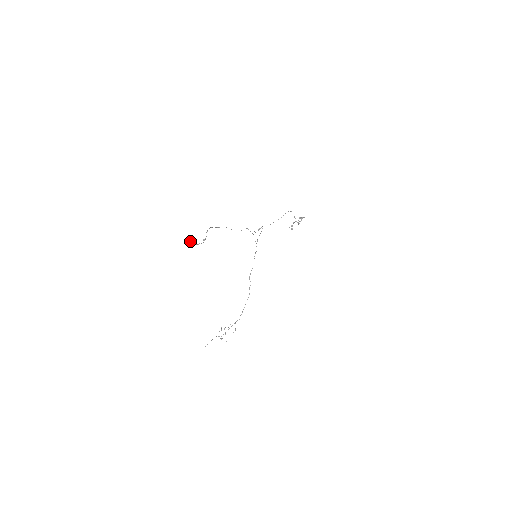
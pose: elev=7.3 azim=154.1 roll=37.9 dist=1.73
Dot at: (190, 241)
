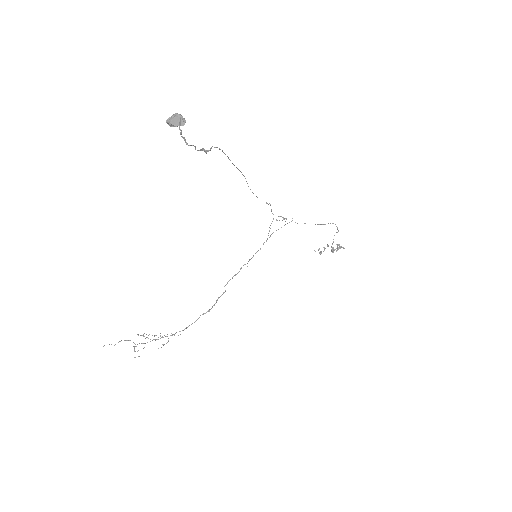
Dot at: (178, 122)
